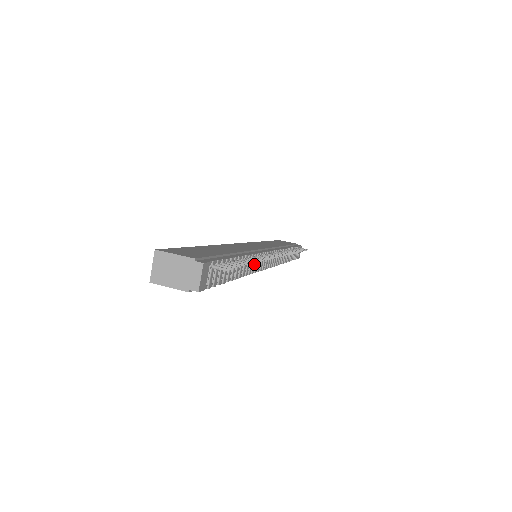
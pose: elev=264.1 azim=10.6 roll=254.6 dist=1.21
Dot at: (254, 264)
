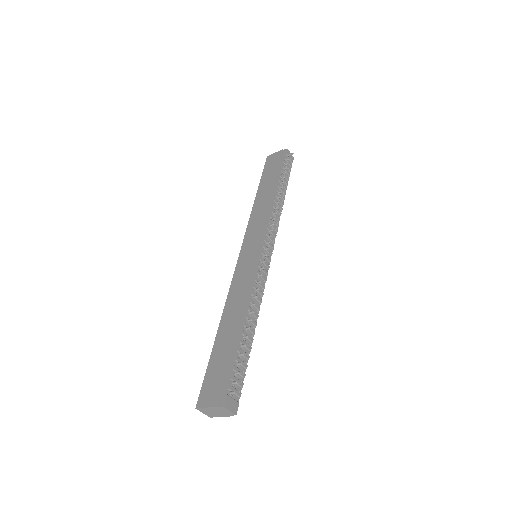
Dot at: occluded
